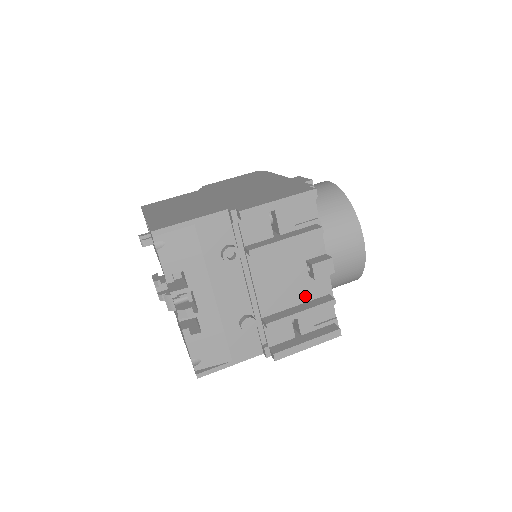
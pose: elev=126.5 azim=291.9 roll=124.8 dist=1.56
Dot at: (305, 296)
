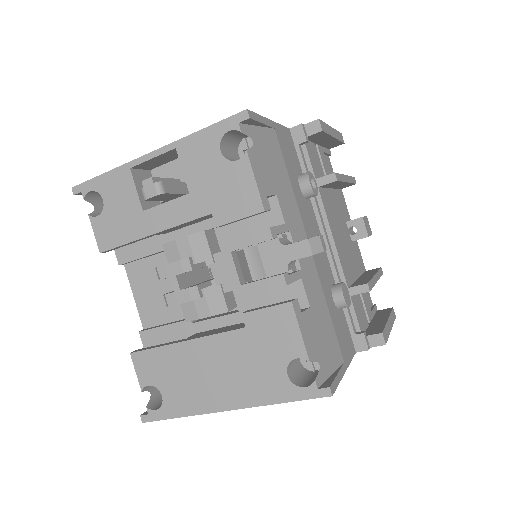
Dot at: (357, 267)
